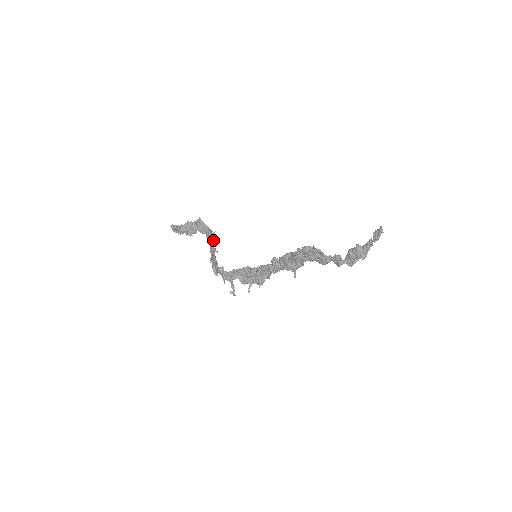
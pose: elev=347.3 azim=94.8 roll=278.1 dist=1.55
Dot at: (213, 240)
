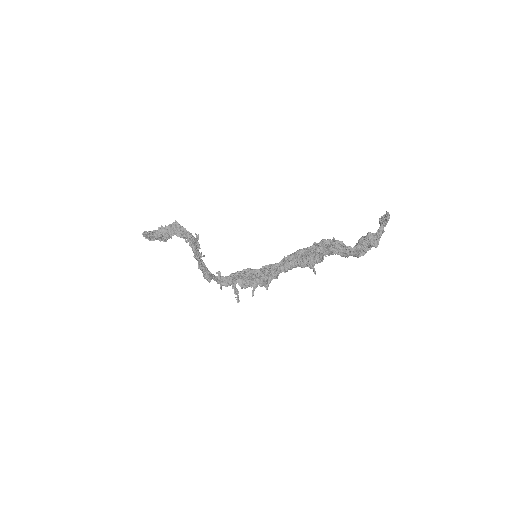
Dot at: (197, 244)
